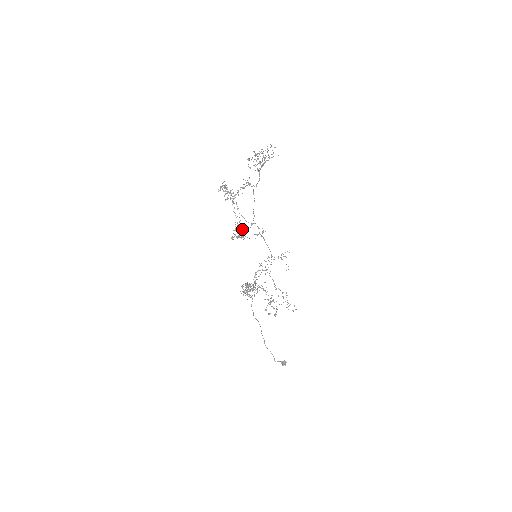
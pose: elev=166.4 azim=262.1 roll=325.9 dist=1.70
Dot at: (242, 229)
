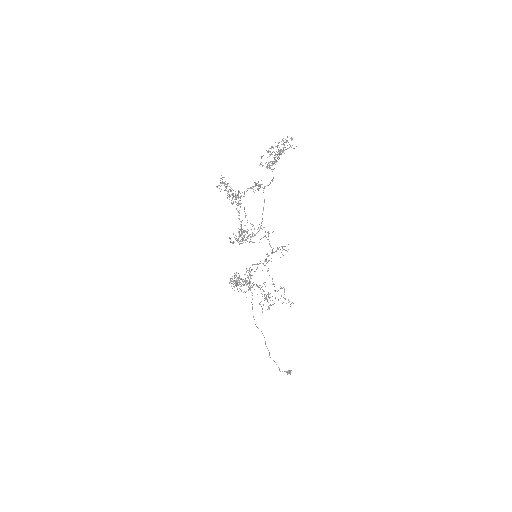
Dot at: (248, 236)
